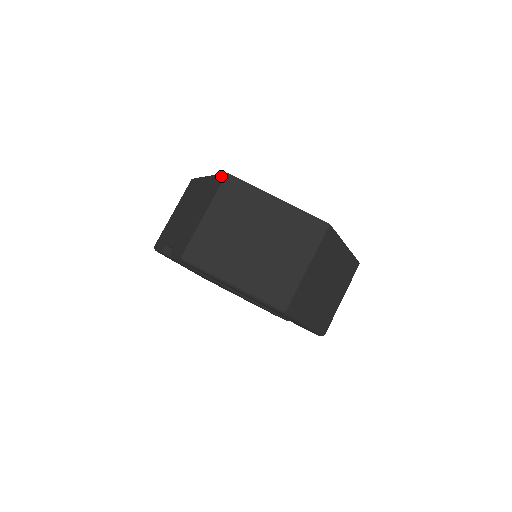
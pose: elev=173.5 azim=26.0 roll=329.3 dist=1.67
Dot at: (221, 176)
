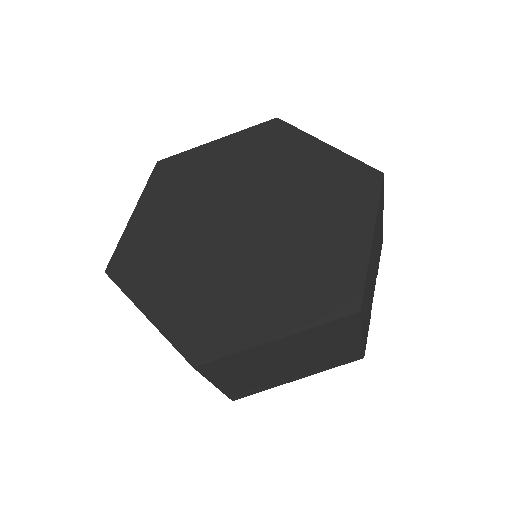
Dot at: (111, 262)
